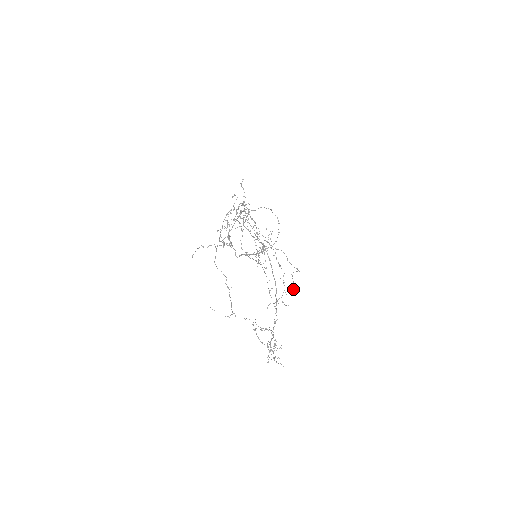
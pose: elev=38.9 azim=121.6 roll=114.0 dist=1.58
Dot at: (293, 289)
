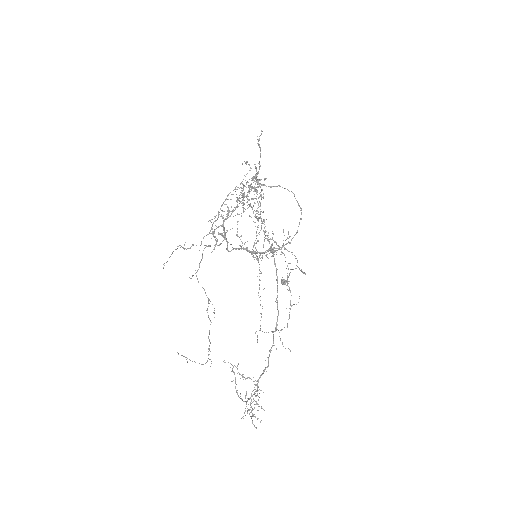
Dot at: occluded
